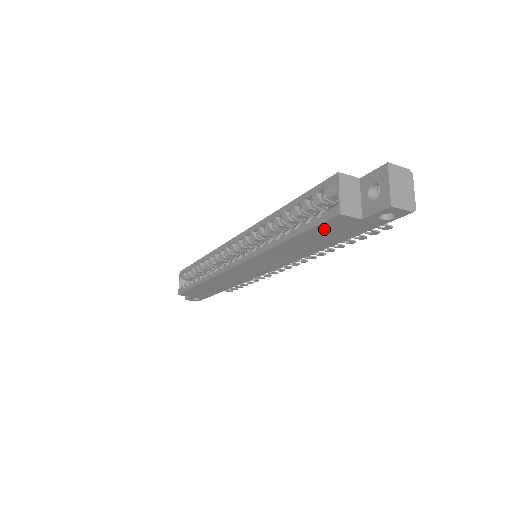
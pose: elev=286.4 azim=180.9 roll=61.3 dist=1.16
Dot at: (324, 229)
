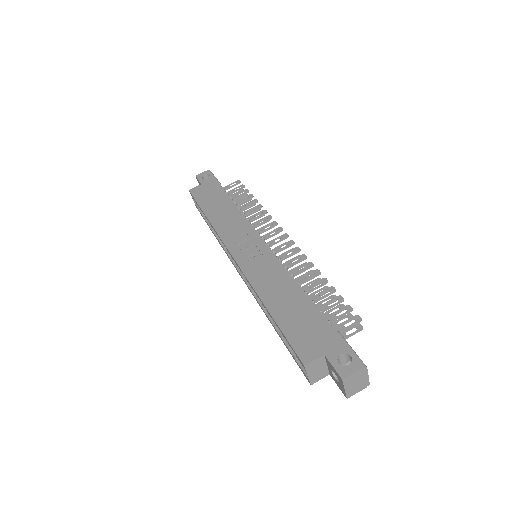
Dot at: occluded
